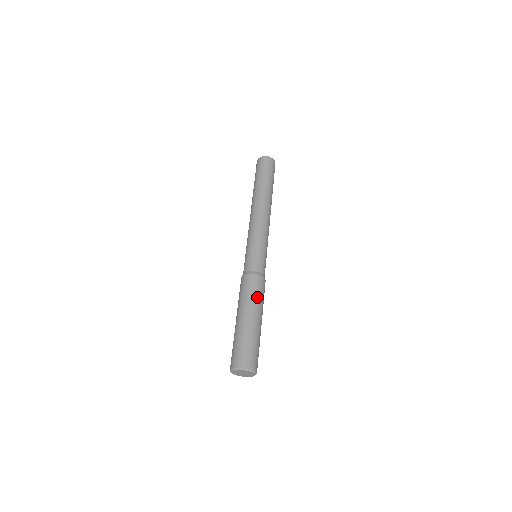
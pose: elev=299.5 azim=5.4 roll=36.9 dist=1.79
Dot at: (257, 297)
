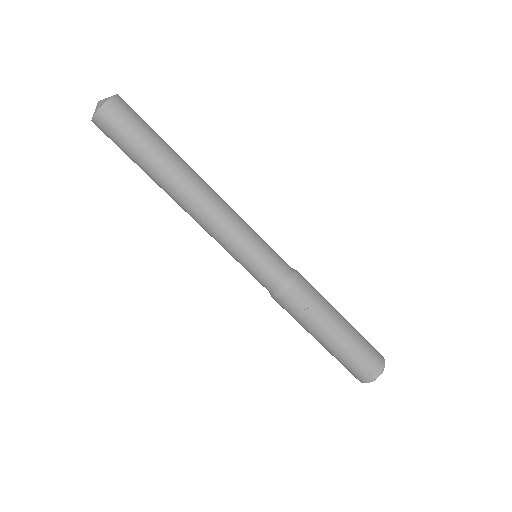
Dot at: (312, 313)
